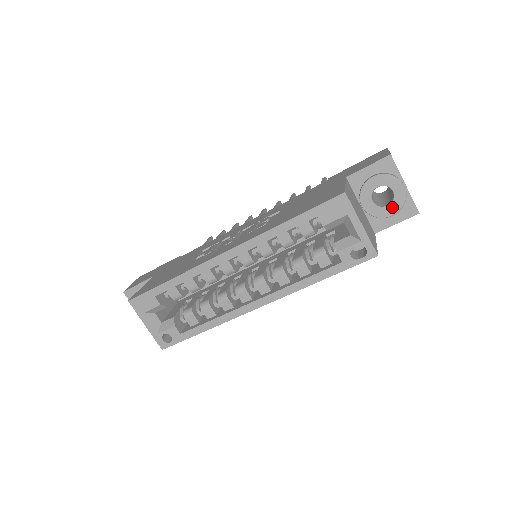
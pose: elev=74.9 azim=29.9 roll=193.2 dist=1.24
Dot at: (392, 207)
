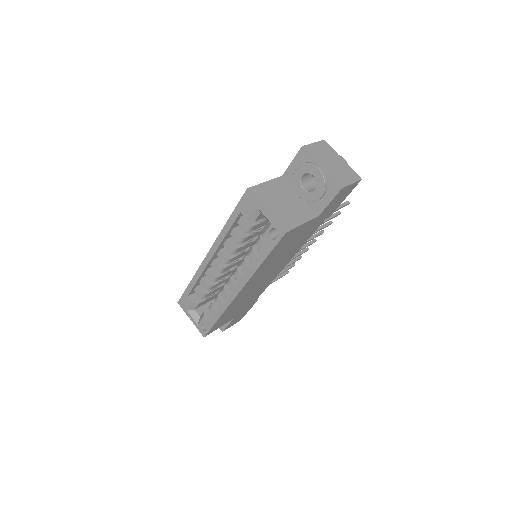
Dot at: (318, 189)
